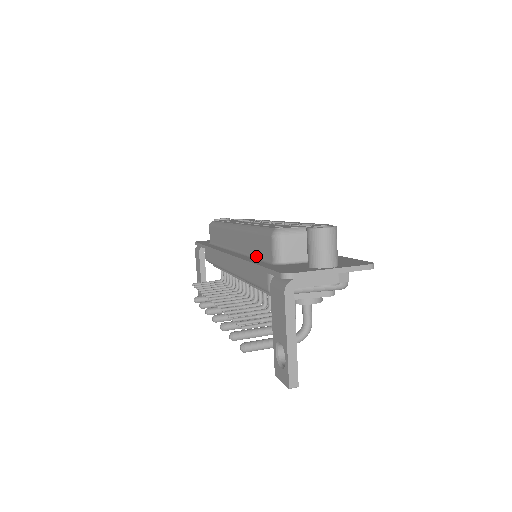
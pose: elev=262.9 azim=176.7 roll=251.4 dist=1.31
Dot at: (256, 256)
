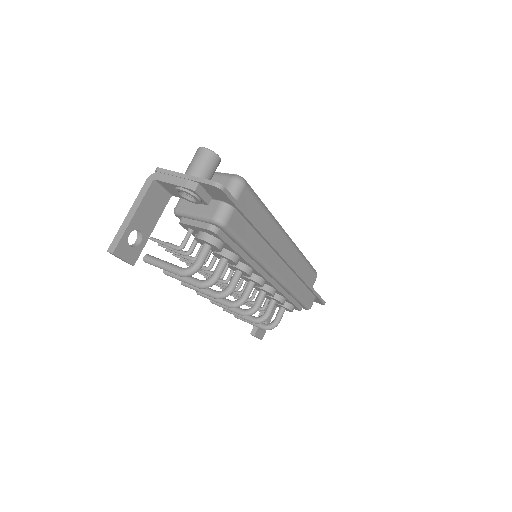
Dot at: occluded
